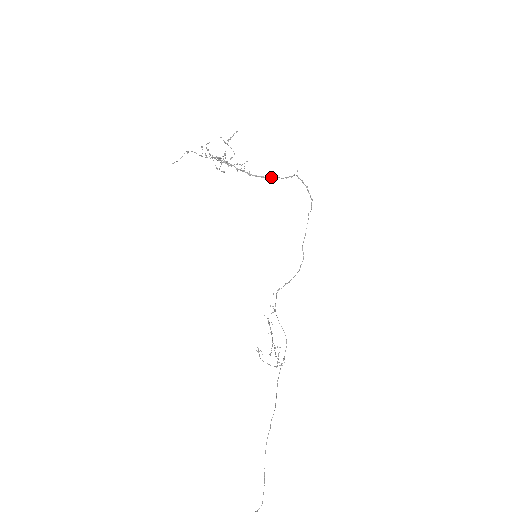
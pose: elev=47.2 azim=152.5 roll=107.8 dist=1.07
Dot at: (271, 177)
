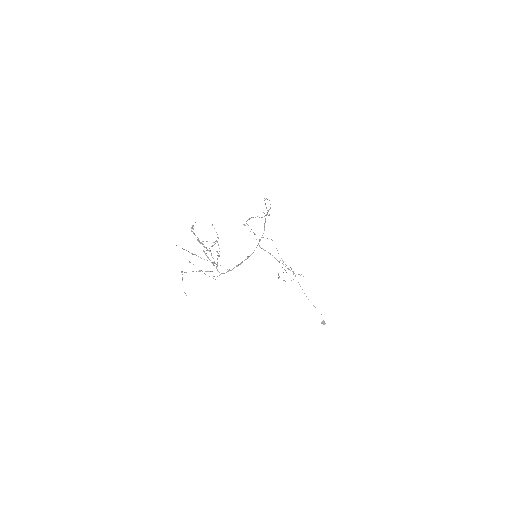
Dot at: (259, 241)
